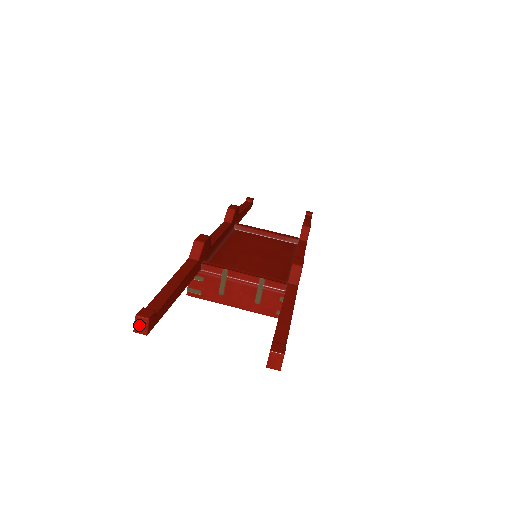
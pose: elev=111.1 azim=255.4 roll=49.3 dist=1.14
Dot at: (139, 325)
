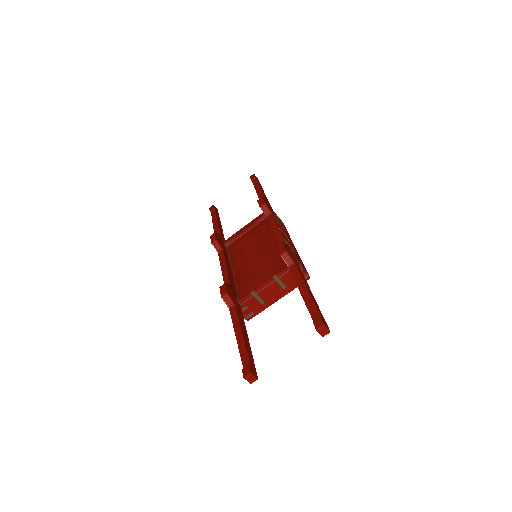
Dot at: (250, 379)
